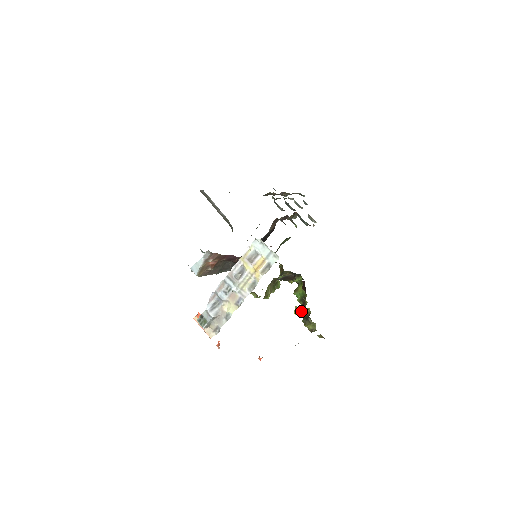
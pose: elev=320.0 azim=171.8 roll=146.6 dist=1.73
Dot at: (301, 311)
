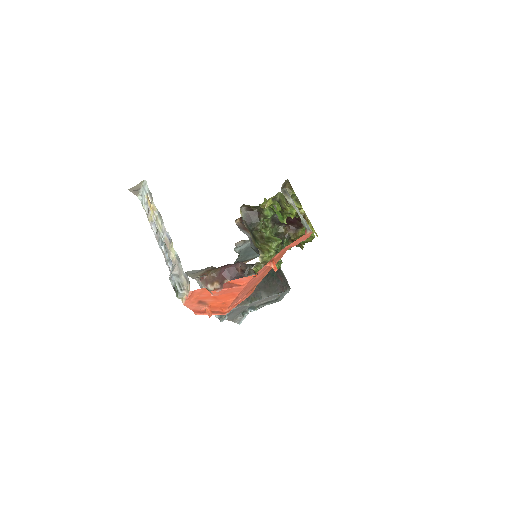
Dot at: occluded
